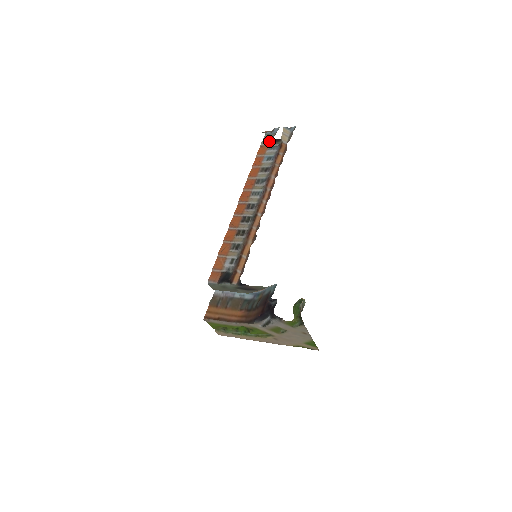
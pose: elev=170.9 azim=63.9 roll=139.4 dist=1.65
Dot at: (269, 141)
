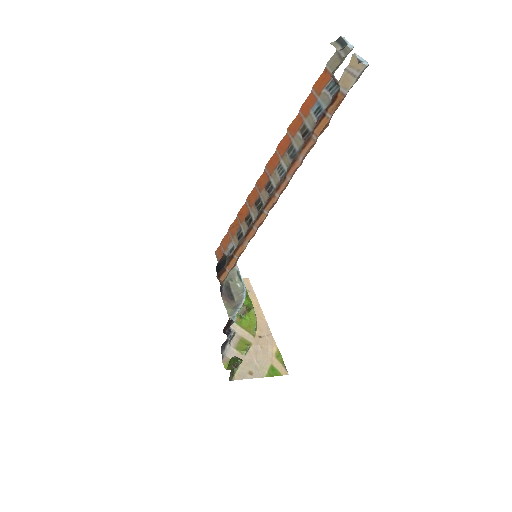
Dot at: (336, 66)
